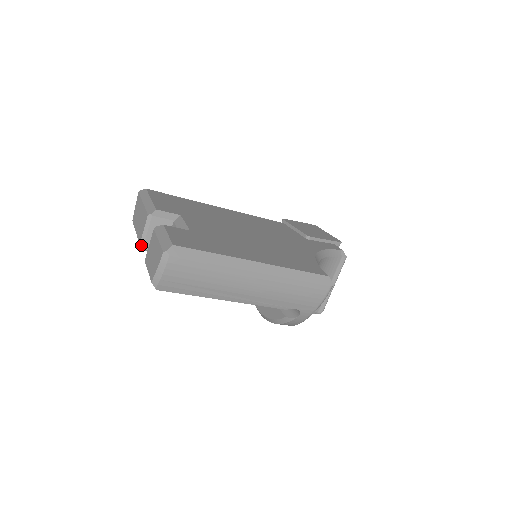
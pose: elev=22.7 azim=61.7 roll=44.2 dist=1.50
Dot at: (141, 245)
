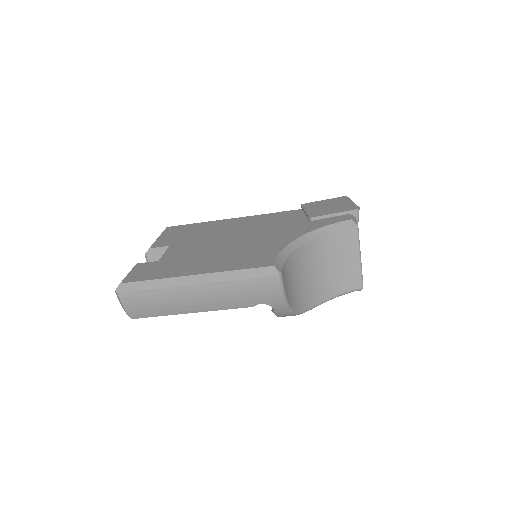
Dot at: occluded
